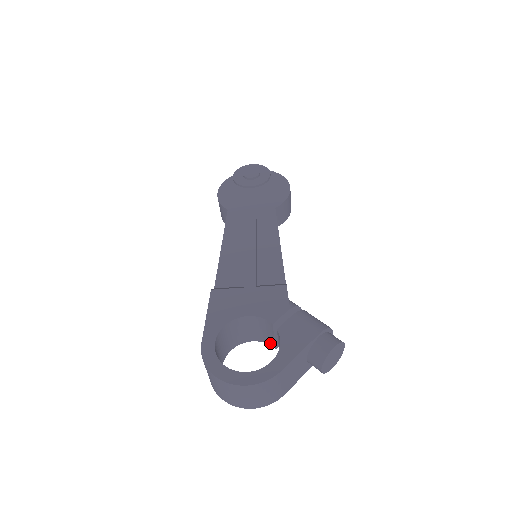
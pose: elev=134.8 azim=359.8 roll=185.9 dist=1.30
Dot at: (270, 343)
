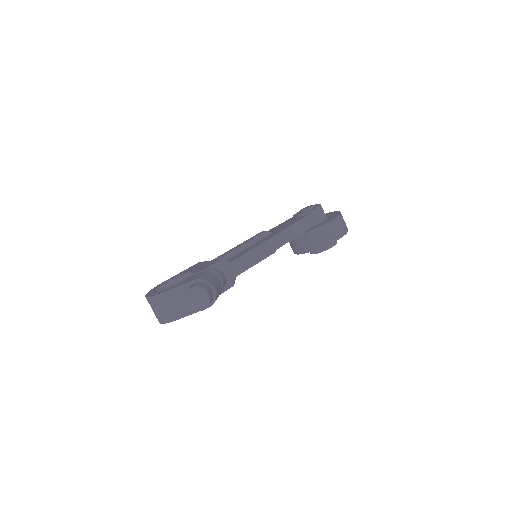
Dot at: occluded
